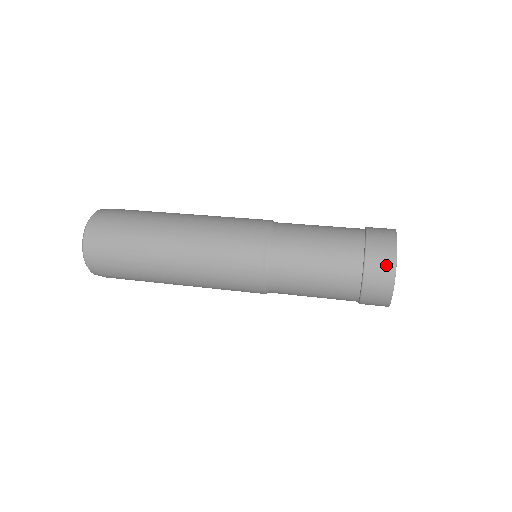
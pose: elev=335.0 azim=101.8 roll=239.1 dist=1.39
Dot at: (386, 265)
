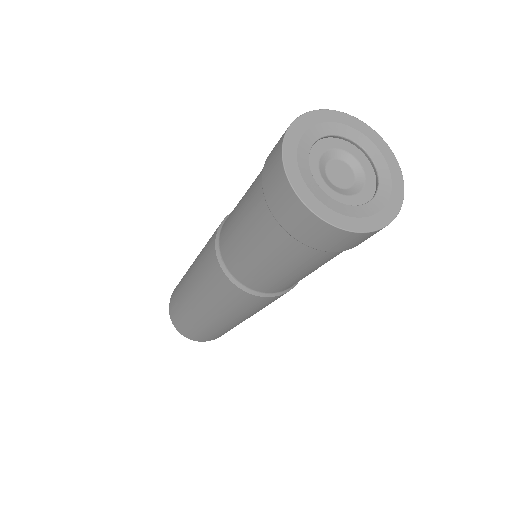
Dot at: (279, 141)
